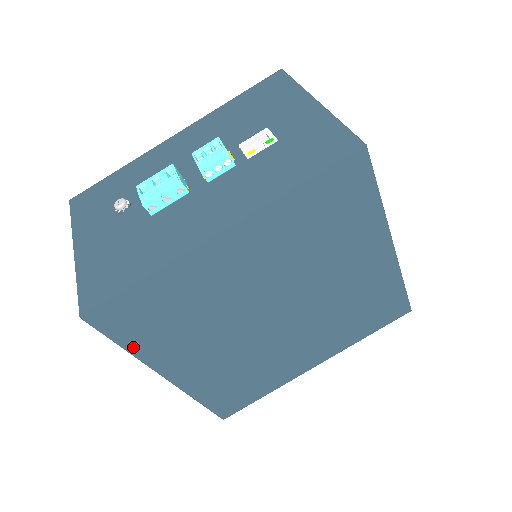
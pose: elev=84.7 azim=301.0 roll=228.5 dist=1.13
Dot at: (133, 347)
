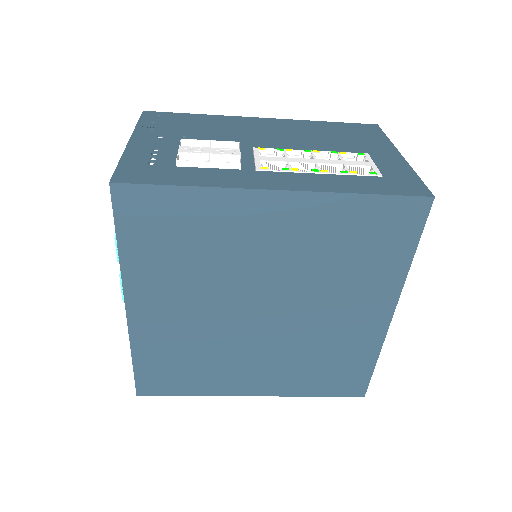
Dot at: (193, 392)
